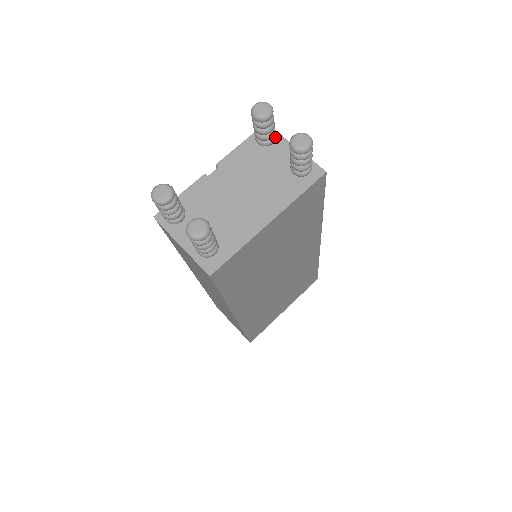
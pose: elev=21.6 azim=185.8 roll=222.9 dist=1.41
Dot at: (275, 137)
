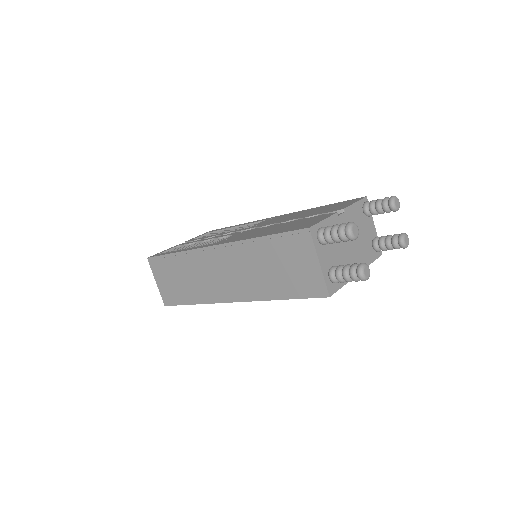
Dot at: occluded
